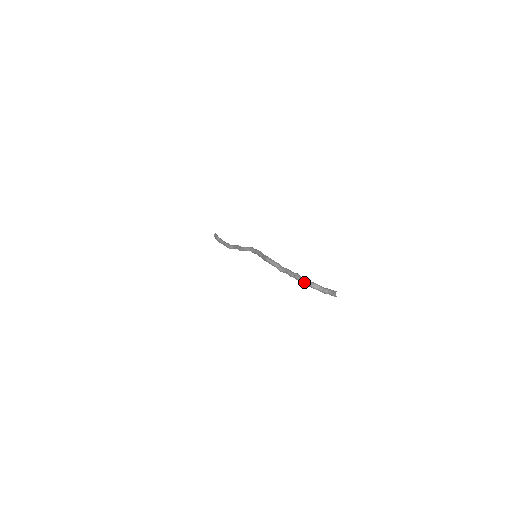
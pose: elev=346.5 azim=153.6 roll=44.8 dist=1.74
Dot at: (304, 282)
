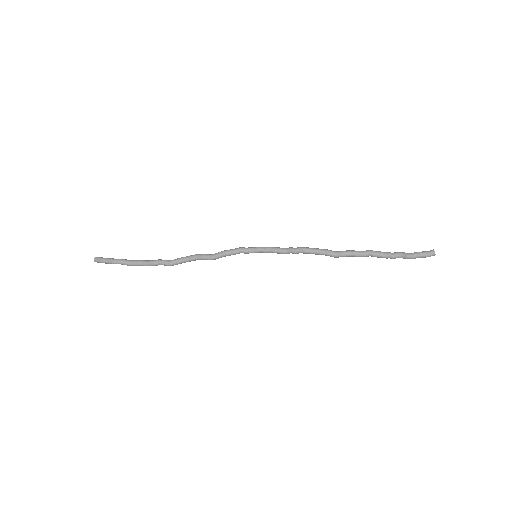
Dot at: (390, 255)
